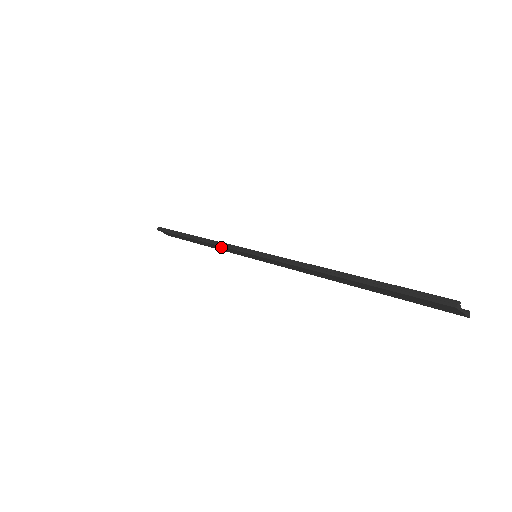
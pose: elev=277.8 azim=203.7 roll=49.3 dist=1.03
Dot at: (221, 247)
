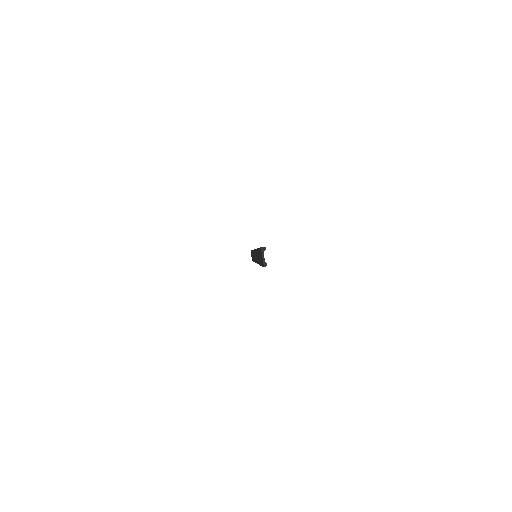
Dot at: (253, 253)
